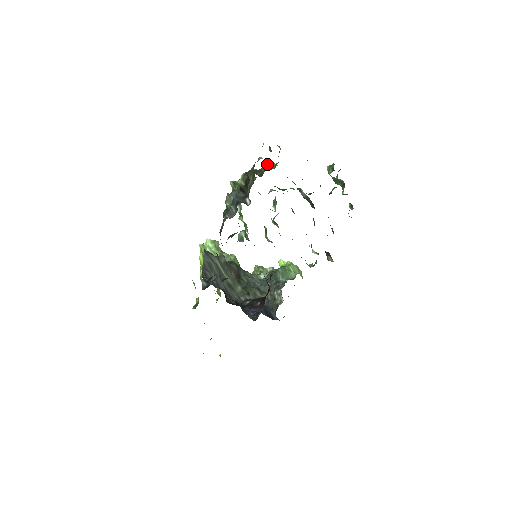
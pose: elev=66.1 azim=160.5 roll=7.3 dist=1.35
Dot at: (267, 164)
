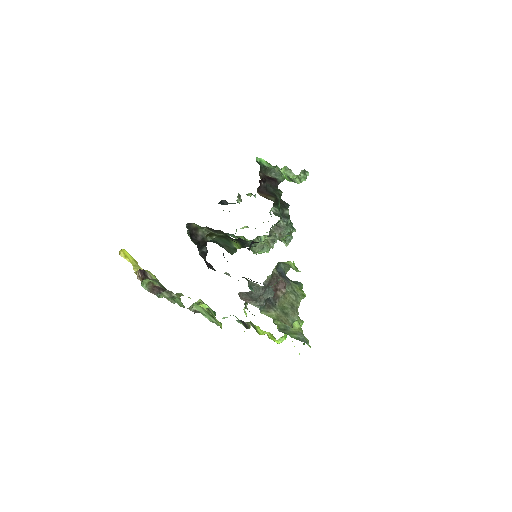
Dot at: occluded
